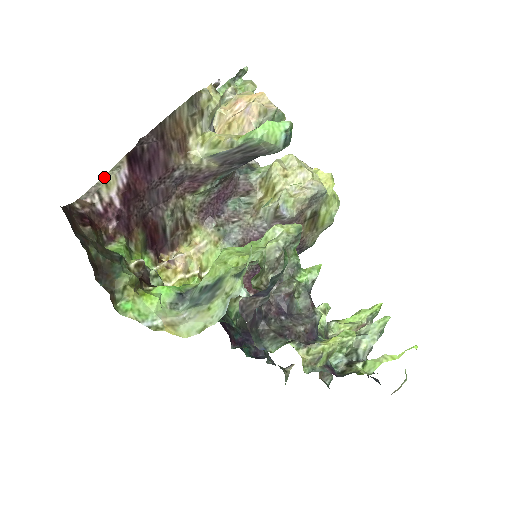
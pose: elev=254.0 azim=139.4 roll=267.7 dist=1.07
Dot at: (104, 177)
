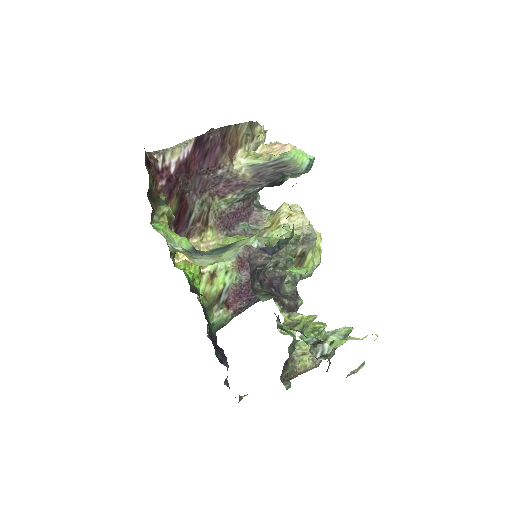
Dot at: (173, 147)
